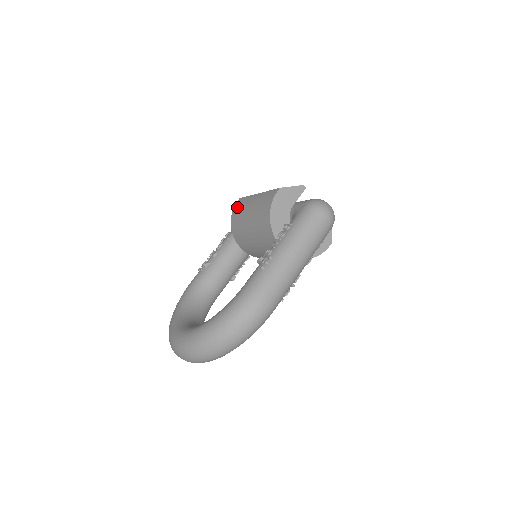
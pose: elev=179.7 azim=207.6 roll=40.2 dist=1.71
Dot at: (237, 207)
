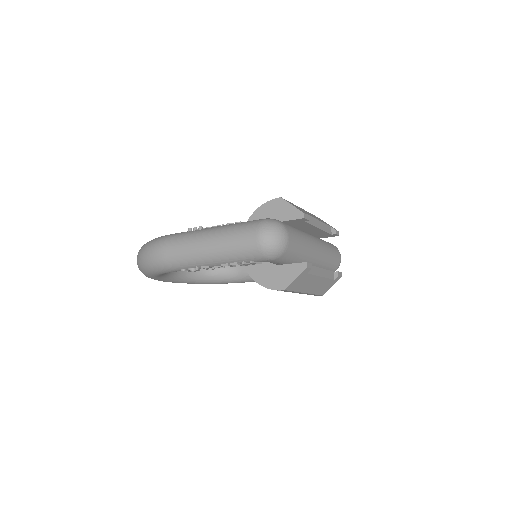
Dot at: occluded
